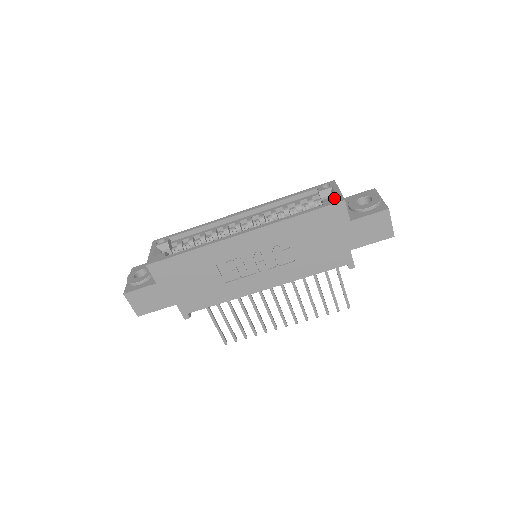
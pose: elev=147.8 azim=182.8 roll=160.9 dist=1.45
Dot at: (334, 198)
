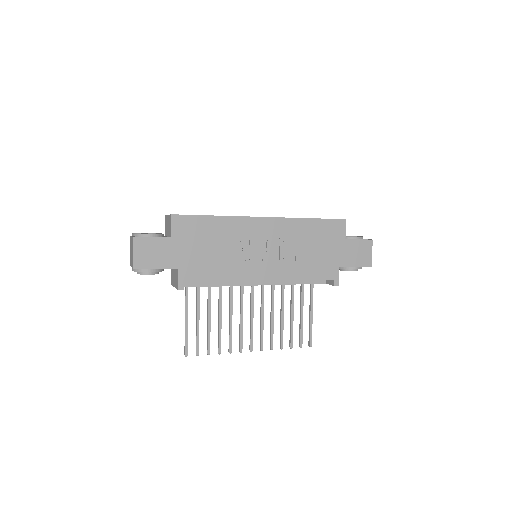
Dot at: occluded
